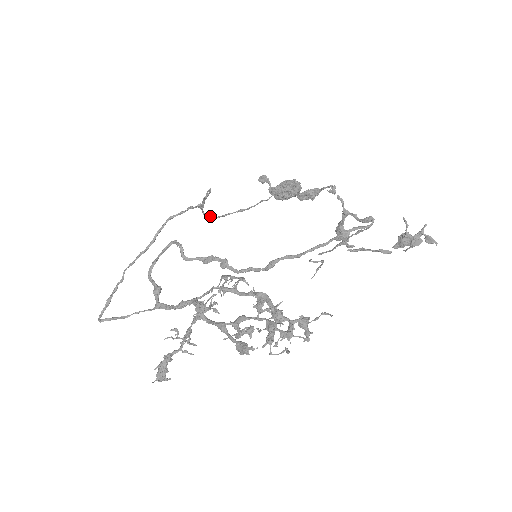
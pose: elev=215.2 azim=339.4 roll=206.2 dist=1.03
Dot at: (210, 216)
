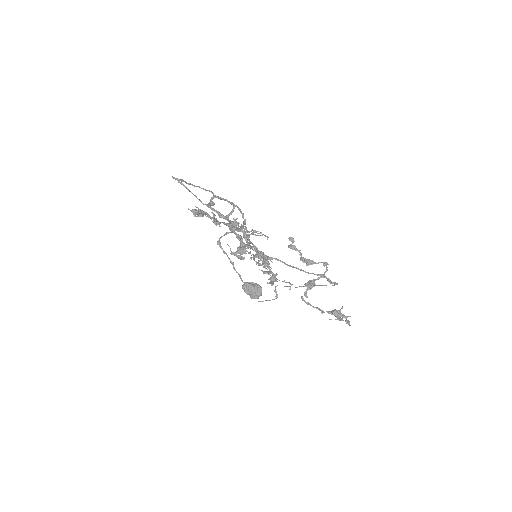
Dot at: occluded
